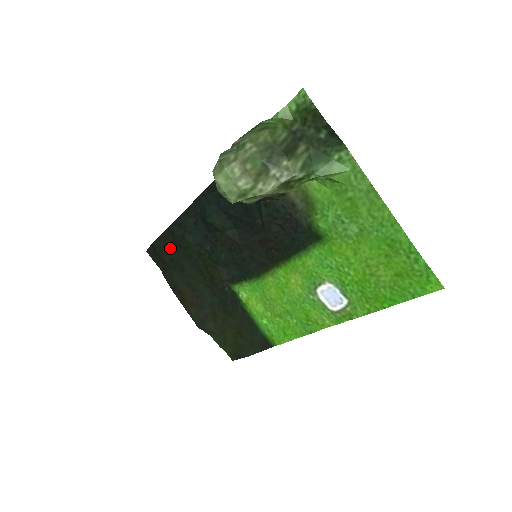
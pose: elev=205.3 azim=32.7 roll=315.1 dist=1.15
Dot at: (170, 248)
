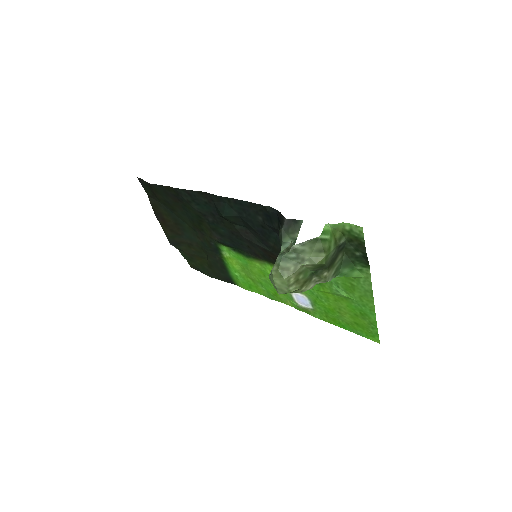
Dot at: (169, 196)
